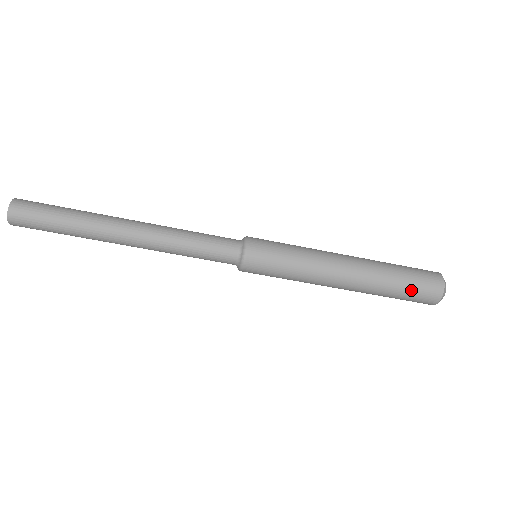
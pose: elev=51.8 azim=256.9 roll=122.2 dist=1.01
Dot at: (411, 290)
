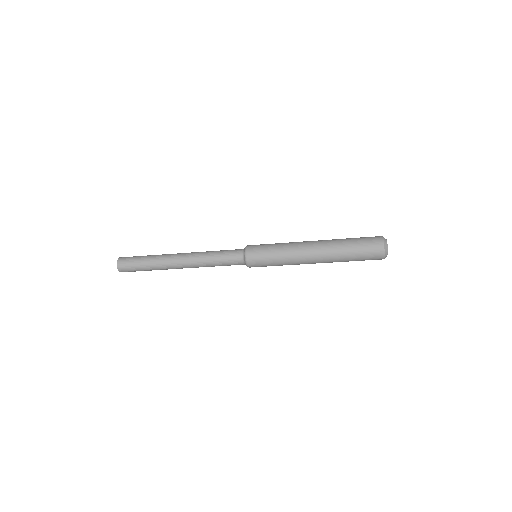
Dot at: occluded
